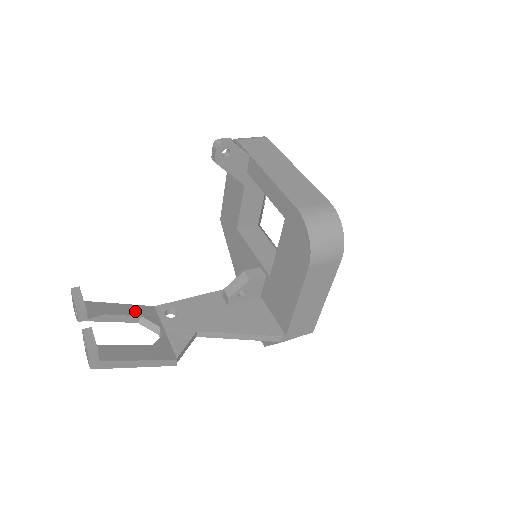
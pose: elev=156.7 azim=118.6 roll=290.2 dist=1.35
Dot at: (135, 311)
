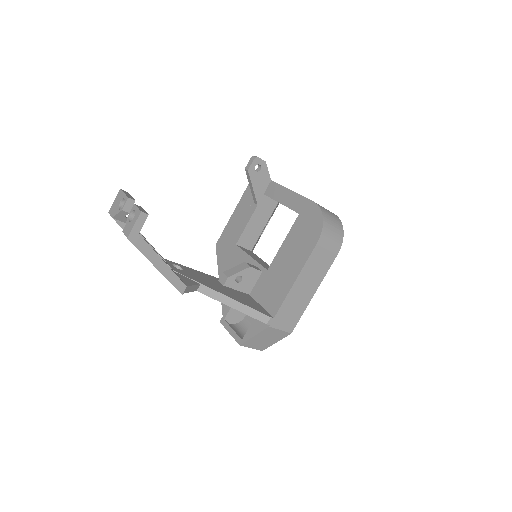
Dot at: (152, 246)
